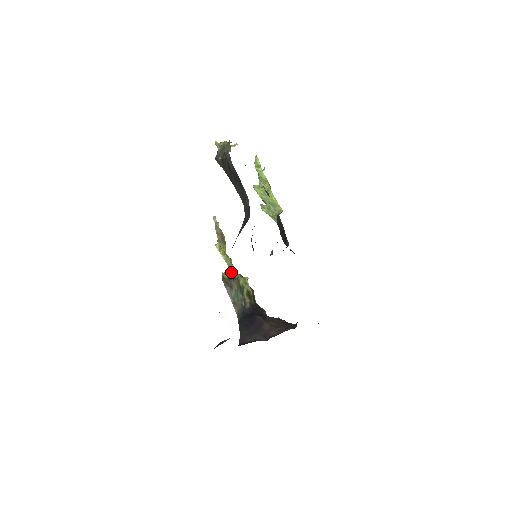
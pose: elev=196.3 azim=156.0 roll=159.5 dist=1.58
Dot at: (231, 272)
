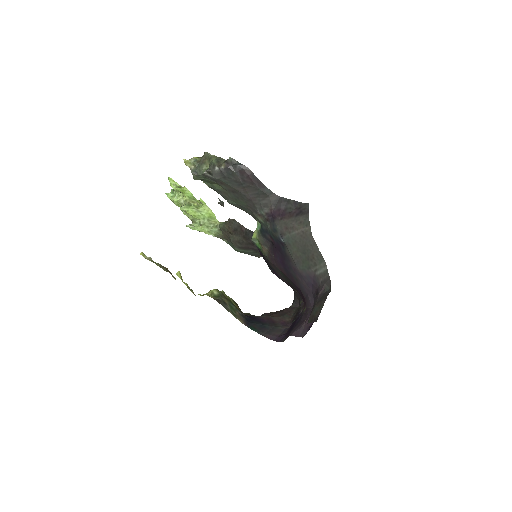
Dot at: (212, 291)
